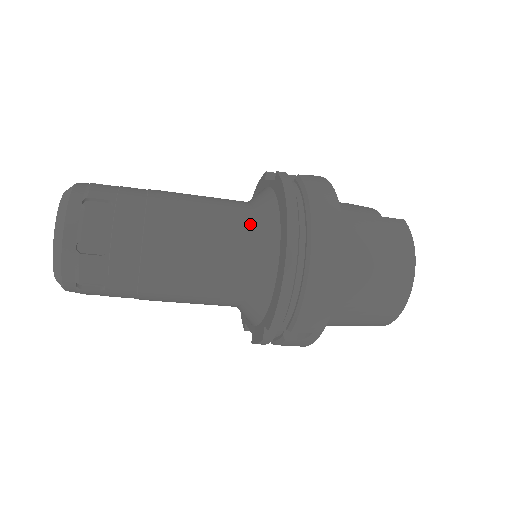
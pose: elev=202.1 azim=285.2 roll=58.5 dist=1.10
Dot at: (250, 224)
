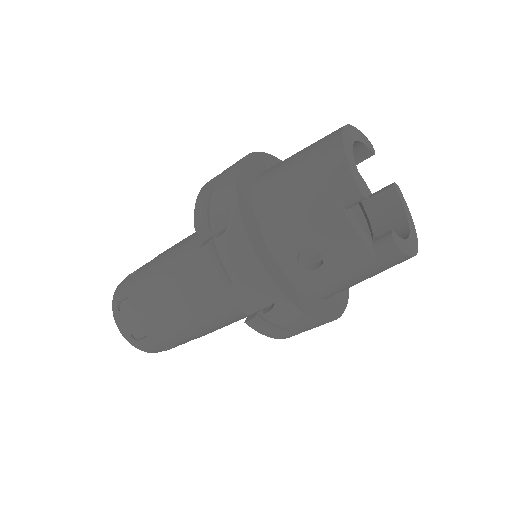
Dot at: occluded
